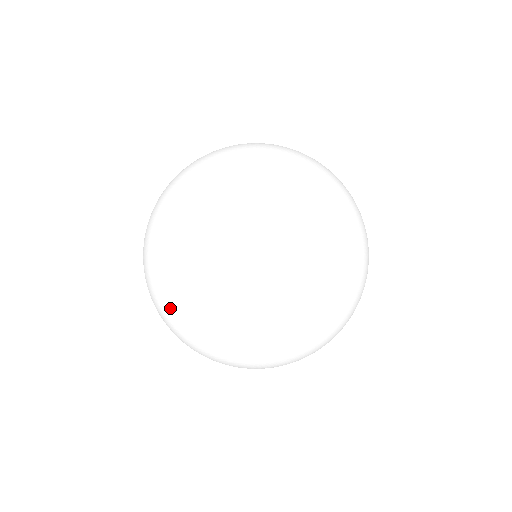
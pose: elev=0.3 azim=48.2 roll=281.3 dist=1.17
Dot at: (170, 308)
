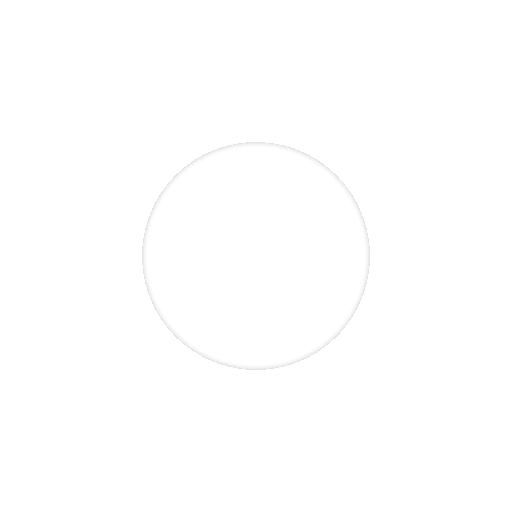
Dot at: (174, 316)
